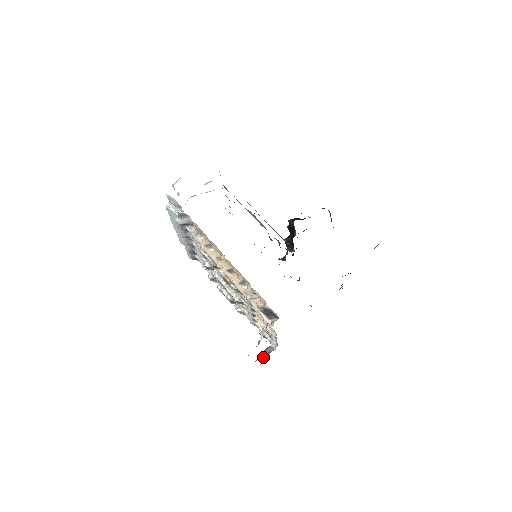
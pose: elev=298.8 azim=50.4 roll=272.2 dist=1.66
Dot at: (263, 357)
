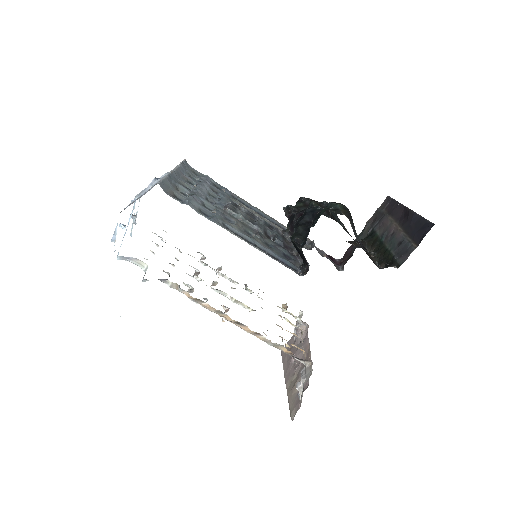
Dot at: (295, 336)
